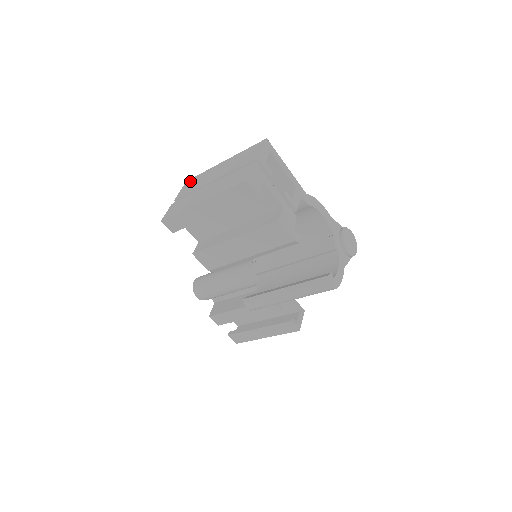
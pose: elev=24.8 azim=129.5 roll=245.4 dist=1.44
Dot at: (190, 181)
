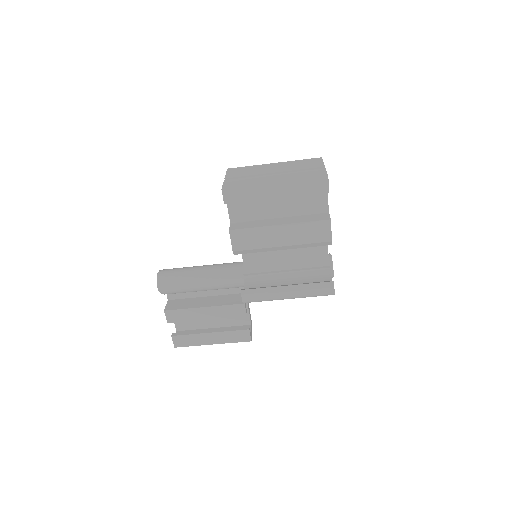
Dot at: (235, 169)
